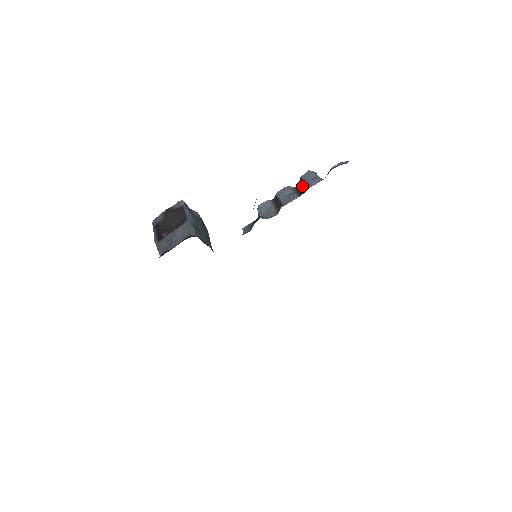
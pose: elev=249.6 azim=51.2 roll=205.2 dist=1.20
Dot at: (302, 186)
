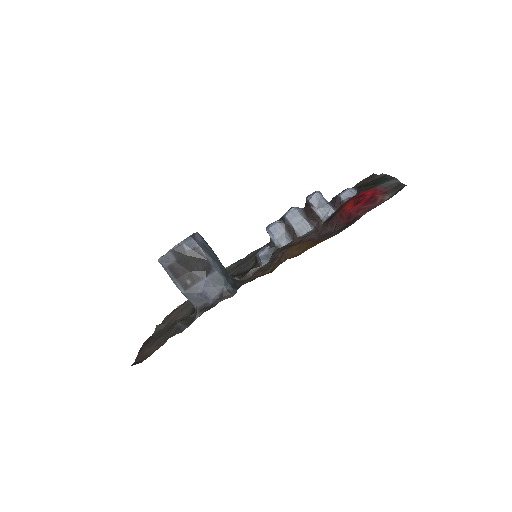
Dot at: (313, 214)
